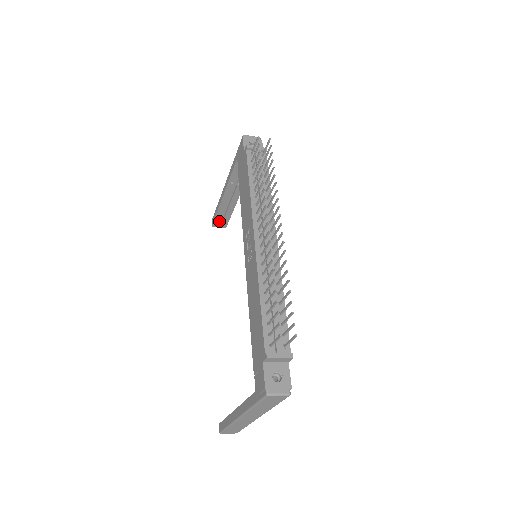
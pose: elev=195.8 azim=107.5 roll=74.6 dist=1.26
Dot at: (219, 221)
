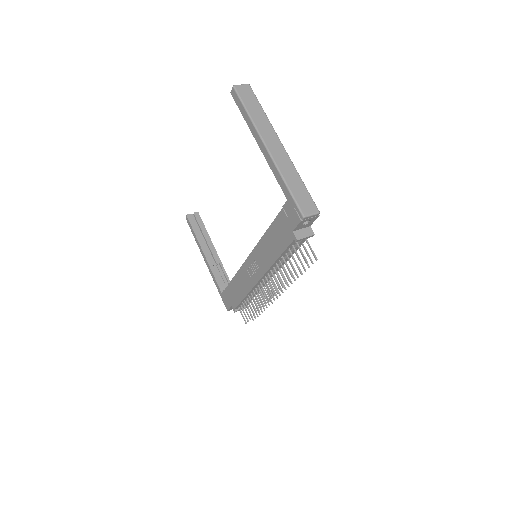
Dot at: occluded
